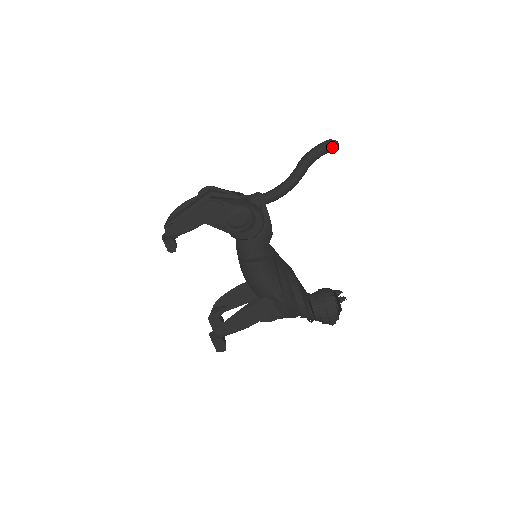
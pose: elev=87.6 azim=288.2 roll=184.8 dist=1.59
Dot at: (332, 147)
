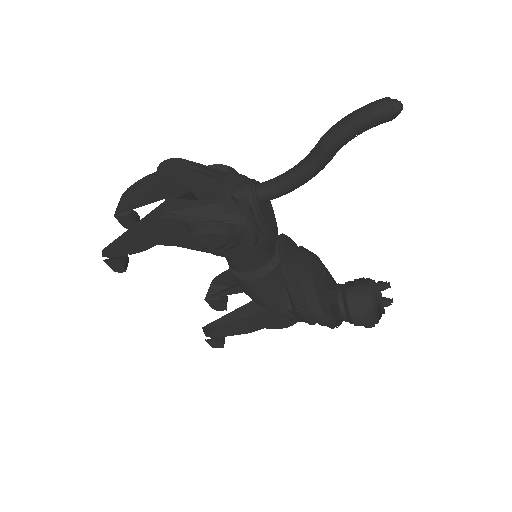
Dot at: (387, 118)
